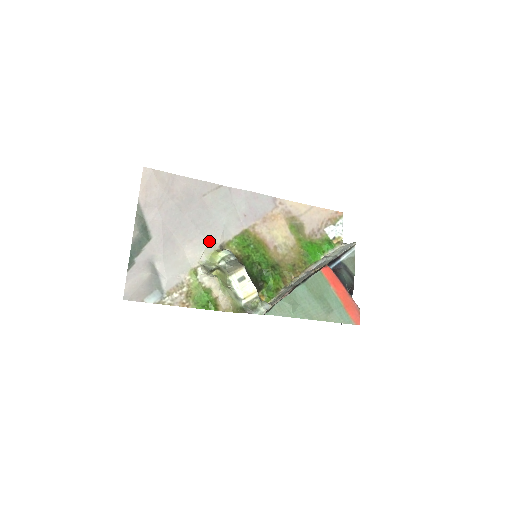
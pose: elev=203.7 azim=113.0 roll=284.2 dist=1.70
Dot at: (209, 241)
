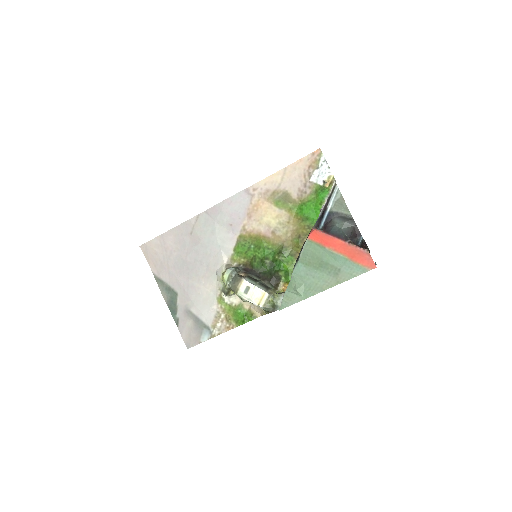
Dot at: (216, 267)
